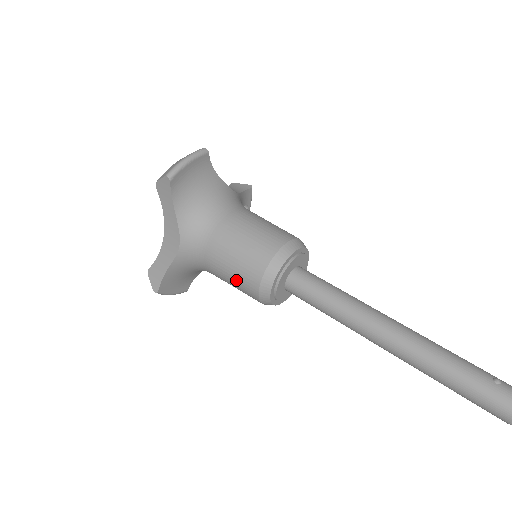
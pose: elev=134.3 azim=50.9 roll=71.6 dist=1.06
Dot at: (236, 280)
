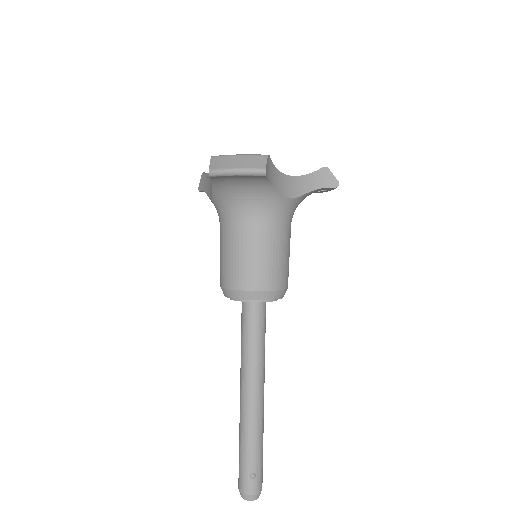
Dot at: occluded
